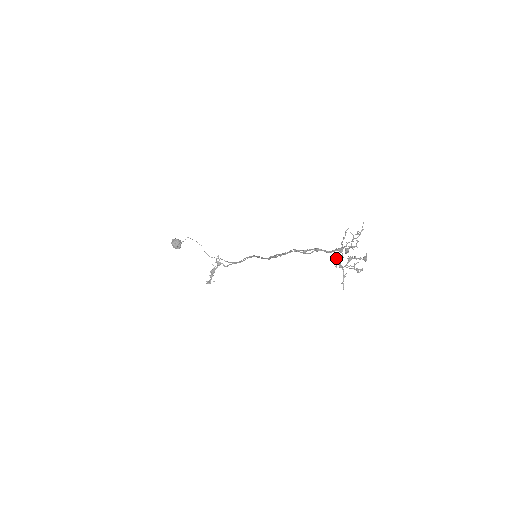
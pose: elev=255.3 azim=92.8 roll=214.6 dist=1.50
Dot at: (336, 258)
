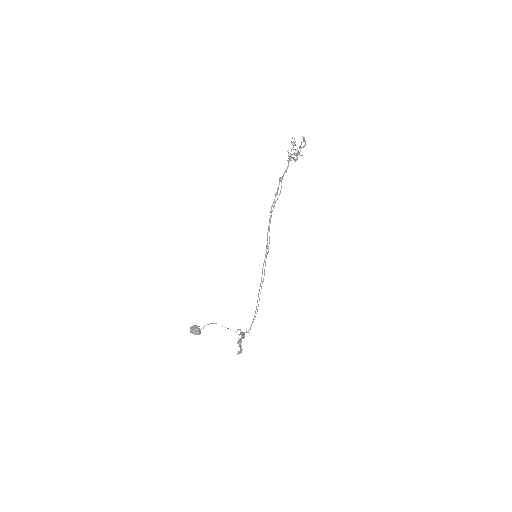
Dot at: occluded
